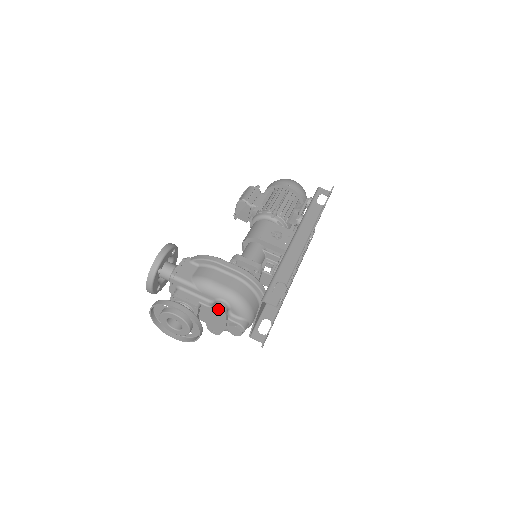
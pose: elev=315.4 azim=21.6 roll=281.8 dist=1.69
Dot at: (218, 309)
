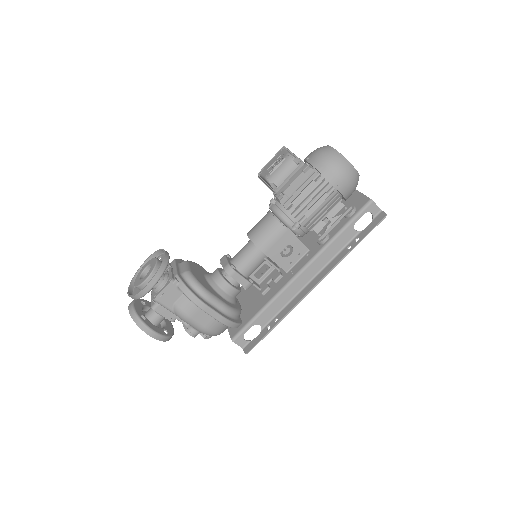
Dot at: occluded
